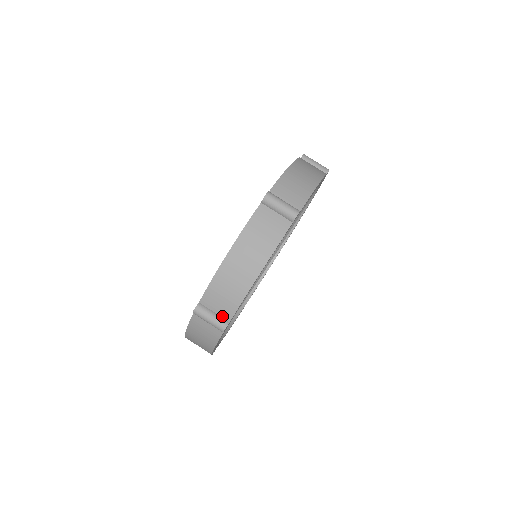
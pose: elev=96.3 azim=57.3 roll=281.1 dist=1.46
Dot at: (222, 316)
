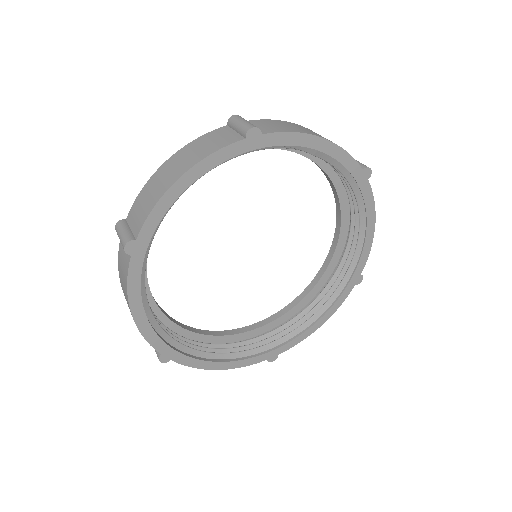
Dot at: occluded
